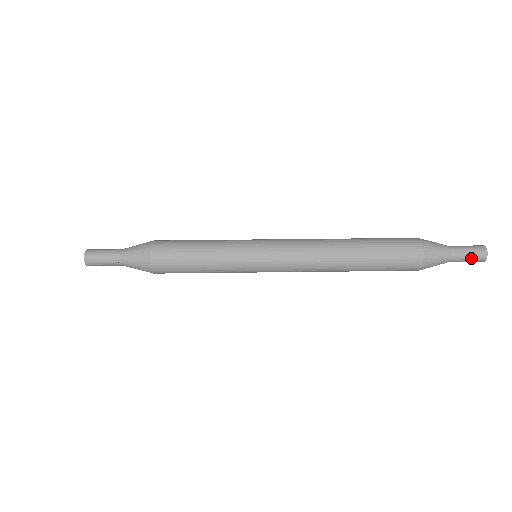
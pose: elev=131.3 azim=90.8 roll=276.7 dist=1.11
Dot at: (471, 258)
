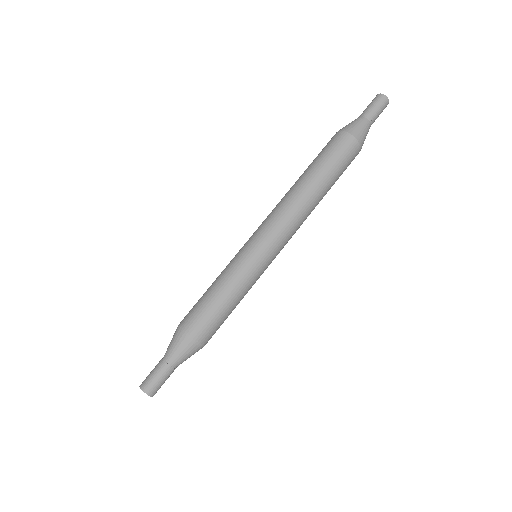
Dot at: (379, 107)
